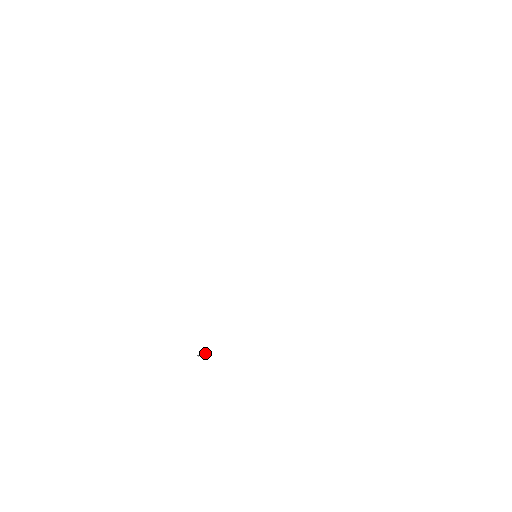
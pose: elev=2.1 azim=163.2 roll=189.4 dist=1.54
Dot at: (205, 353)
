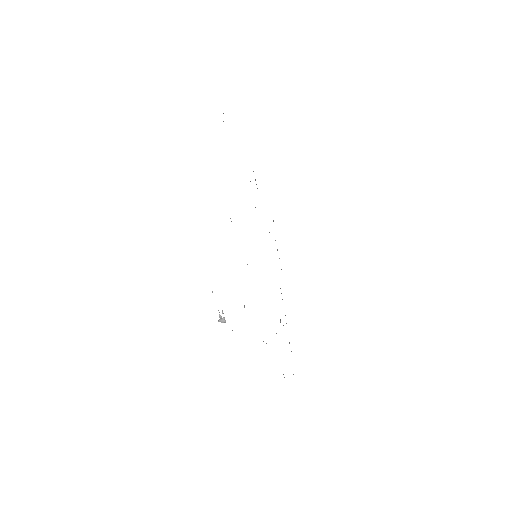
Dot at: occluded
